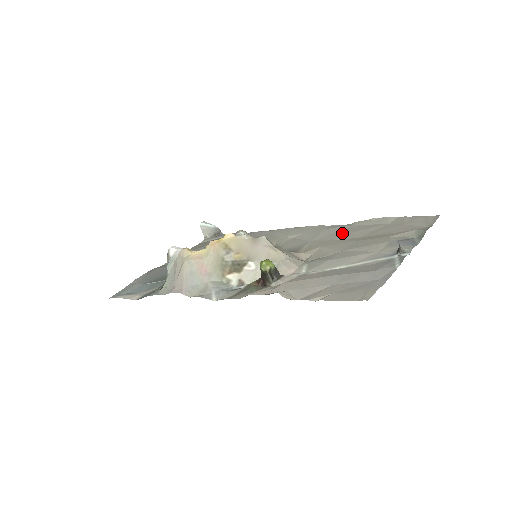
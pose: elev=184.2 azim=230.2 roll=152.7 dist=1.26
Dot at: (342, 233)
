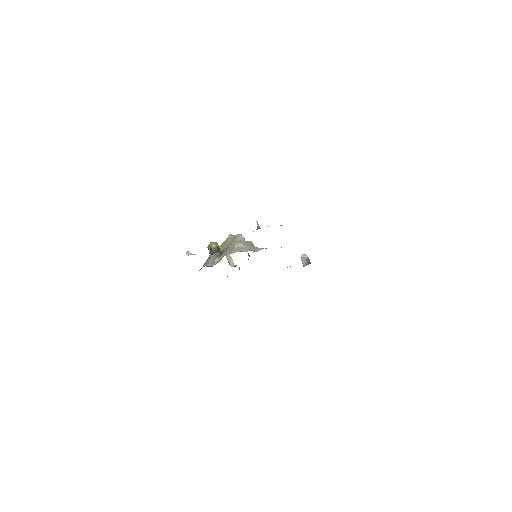
Dot at: occluded
